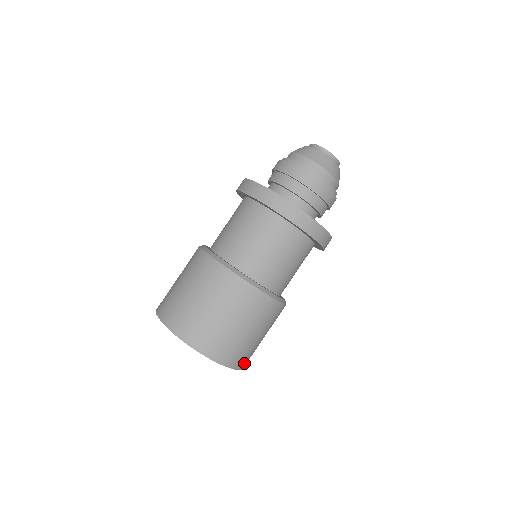
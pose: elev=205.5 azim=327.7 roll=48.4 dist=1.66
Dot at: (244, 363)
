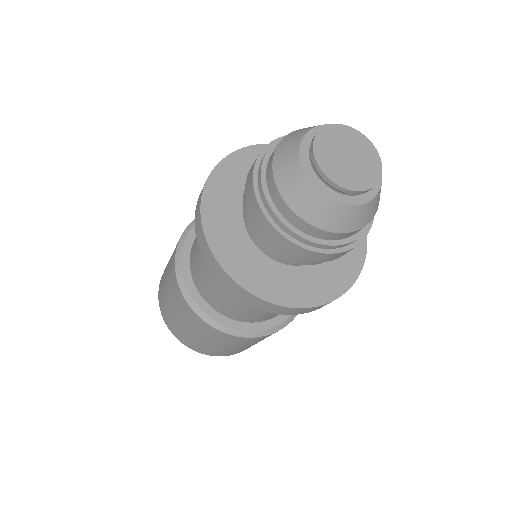
Dot at: occluded
